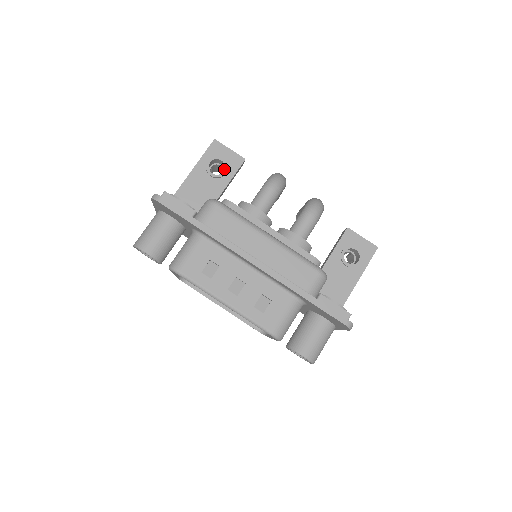
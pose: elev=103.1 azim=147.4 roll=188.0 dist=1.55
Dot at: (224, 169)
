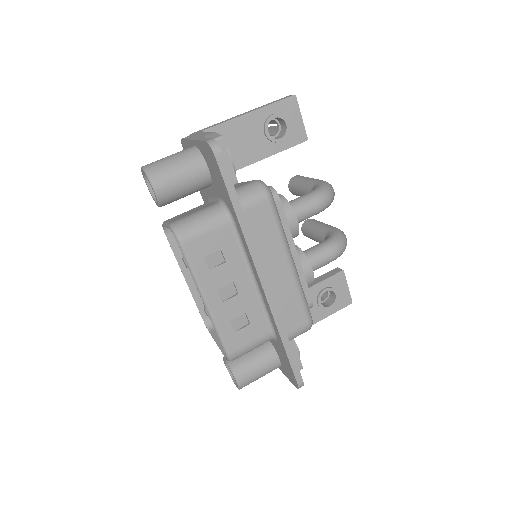
Dot at: (280, 132)
